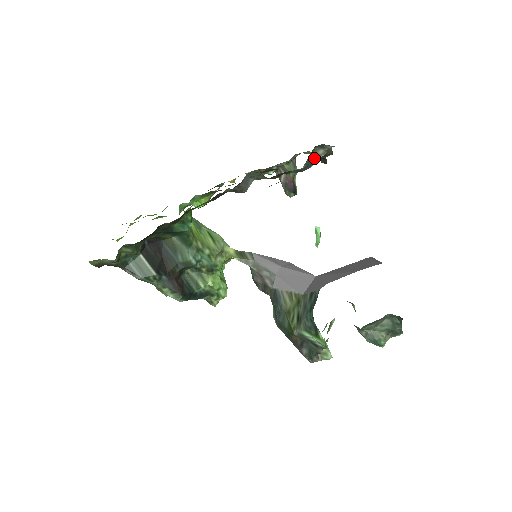
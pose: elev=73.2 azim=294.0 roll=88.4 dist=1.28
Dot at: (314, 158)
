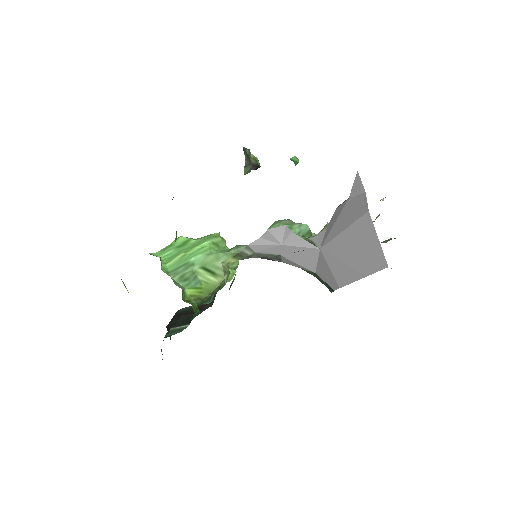
Dot at: occluded
